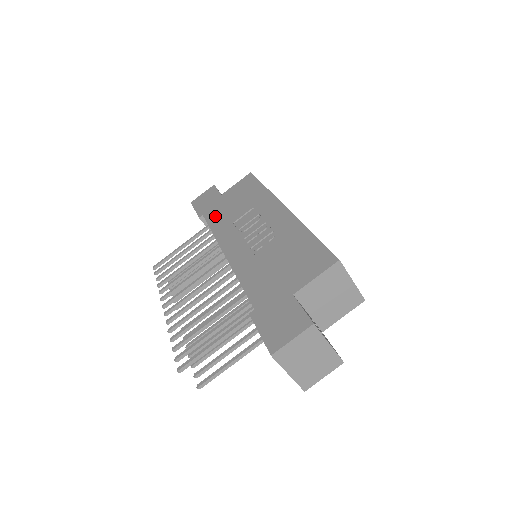
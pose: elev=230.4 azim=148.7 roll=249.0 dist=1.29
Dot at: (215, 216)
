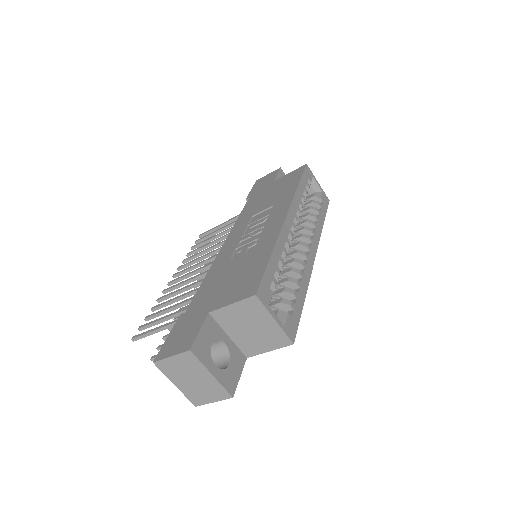
Dot at: (252, 203)
